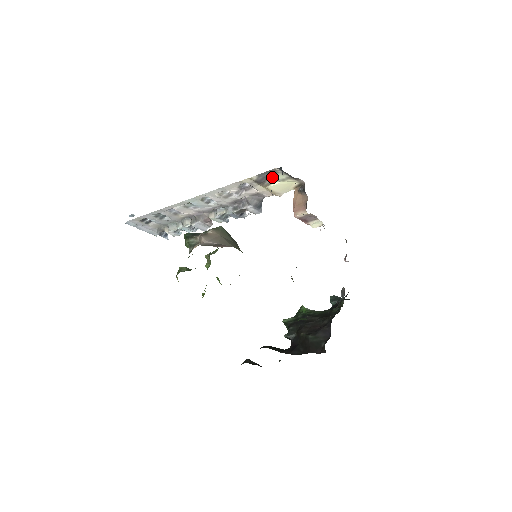
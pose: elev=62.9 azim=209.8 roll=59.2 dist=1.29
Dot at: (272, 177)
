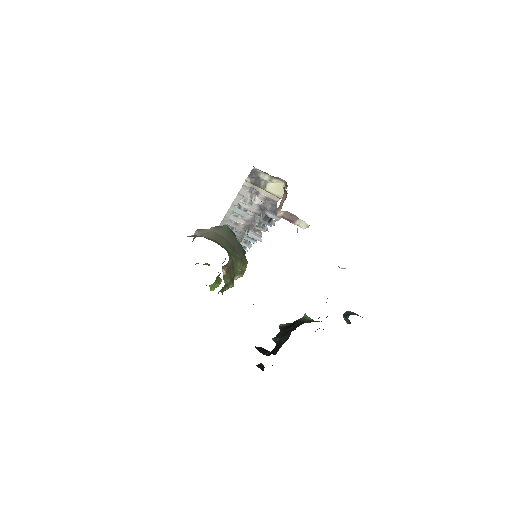
Dot at: (261, 178)
